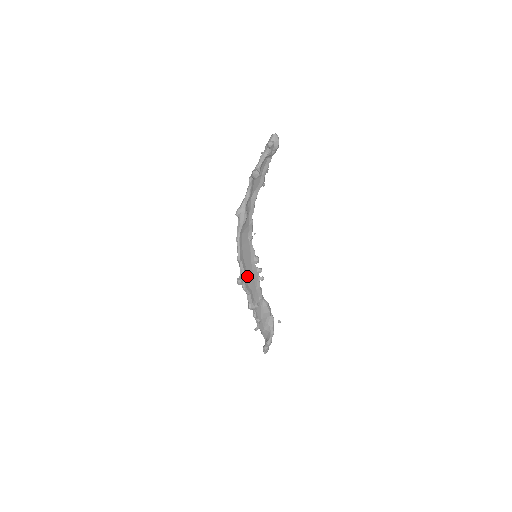
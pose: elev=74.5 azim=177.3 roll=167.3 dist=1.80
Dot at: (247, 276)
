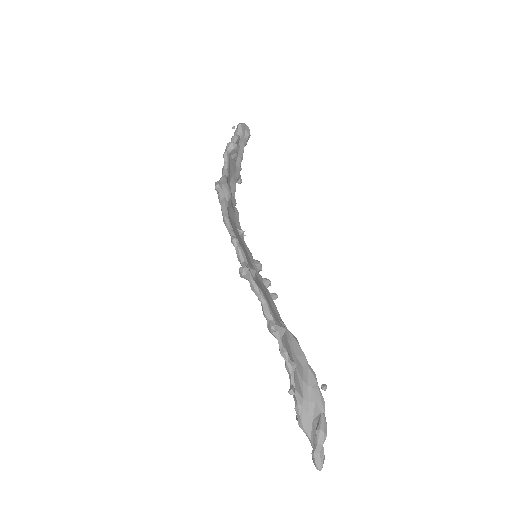
Dot at: occluded
